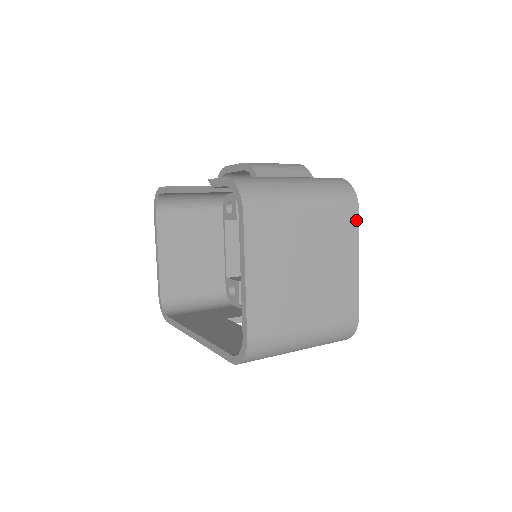
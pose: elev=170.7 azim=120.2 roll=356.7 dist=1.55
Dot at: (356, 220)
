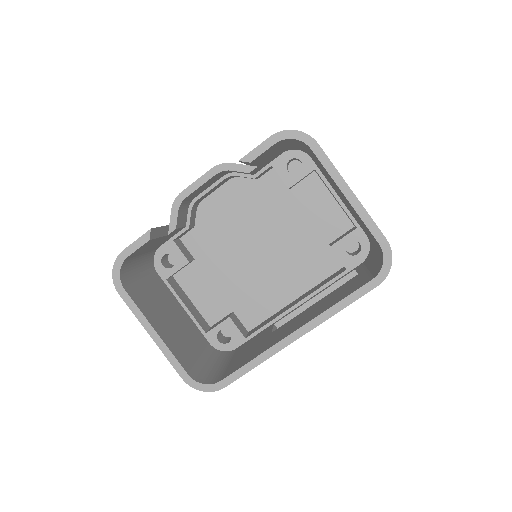
Dot at: occluded
